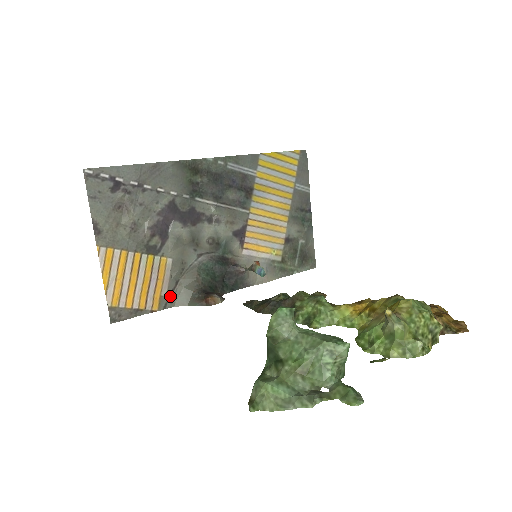
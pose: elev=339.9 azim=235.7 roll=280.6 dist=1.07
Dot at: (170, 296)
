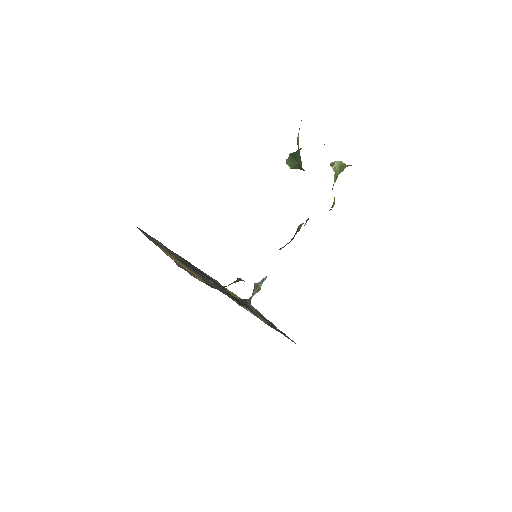
Dot at: (208, 285)
